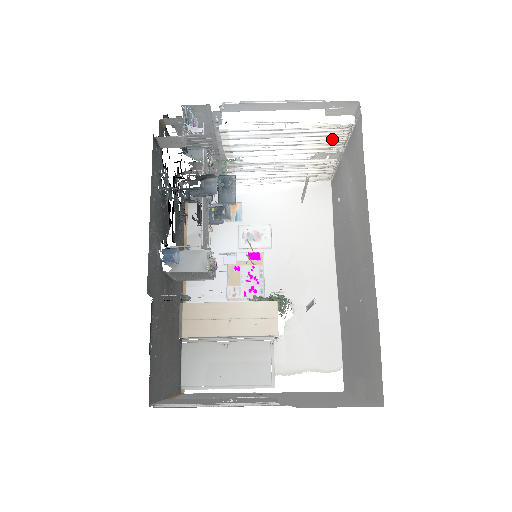
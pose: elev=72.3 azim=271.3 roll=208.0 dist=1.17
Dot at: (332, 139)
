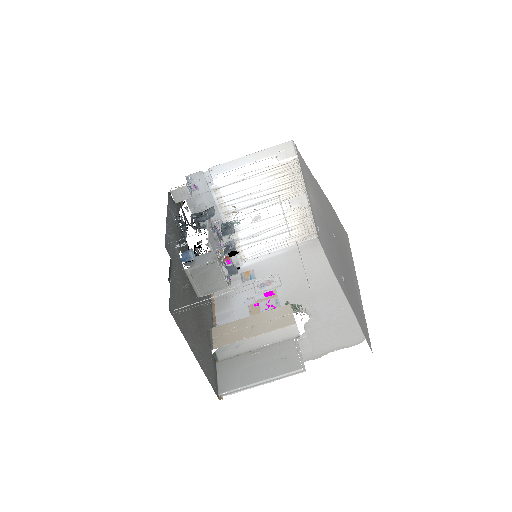
Dot at: (291, 179)
